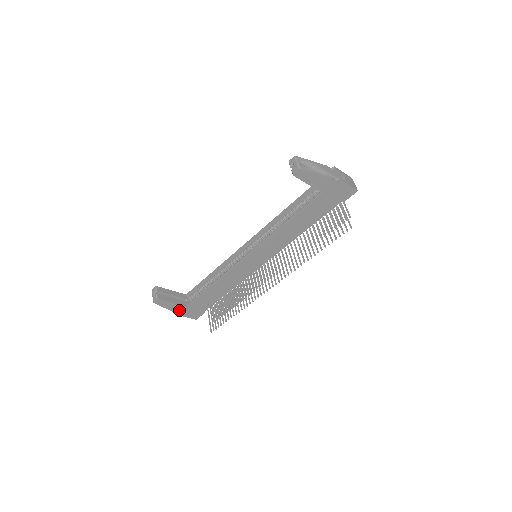
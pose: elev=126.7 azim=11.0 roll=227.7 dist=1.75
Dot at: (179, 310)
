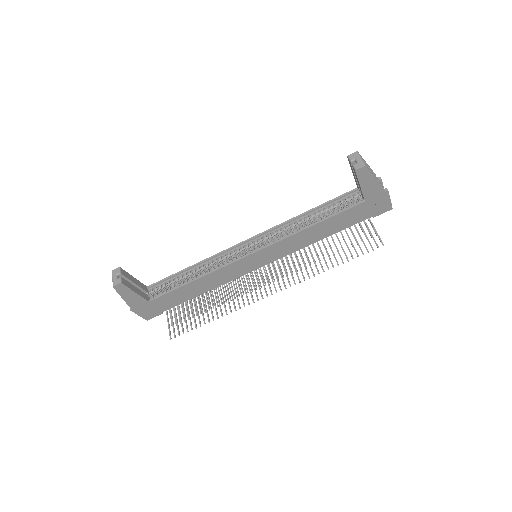
Dot at: (136, 304)
